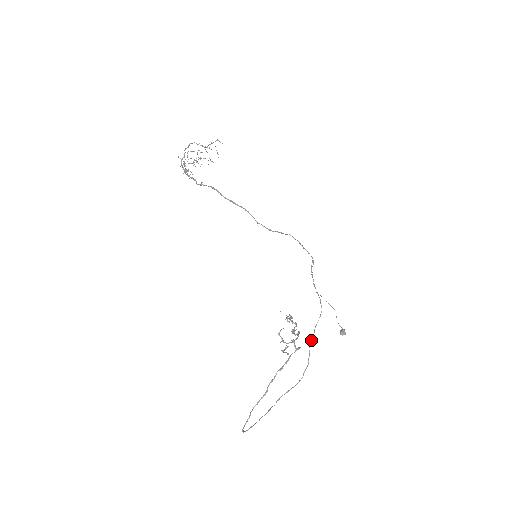
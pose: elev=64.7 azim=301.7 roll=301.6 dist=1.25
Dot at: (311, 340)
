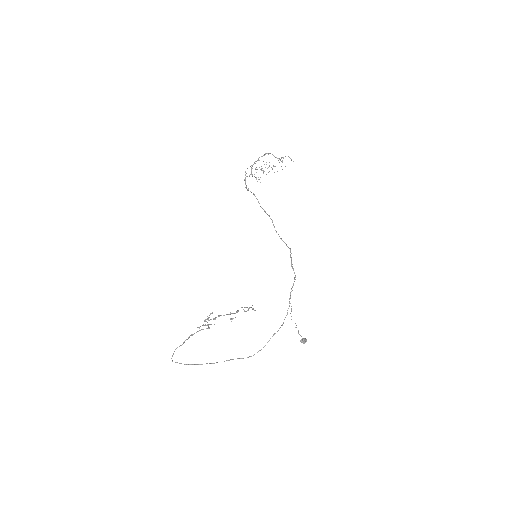
Dot at: (274, 334)
